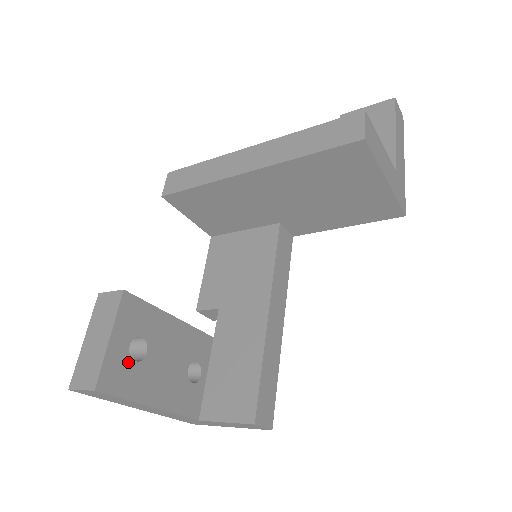
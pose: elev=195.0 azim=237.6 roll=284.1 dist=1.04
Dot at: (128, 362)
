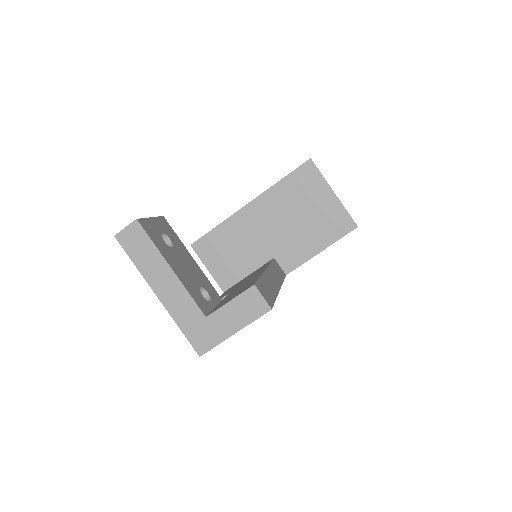
Dot at: (159, 236)
